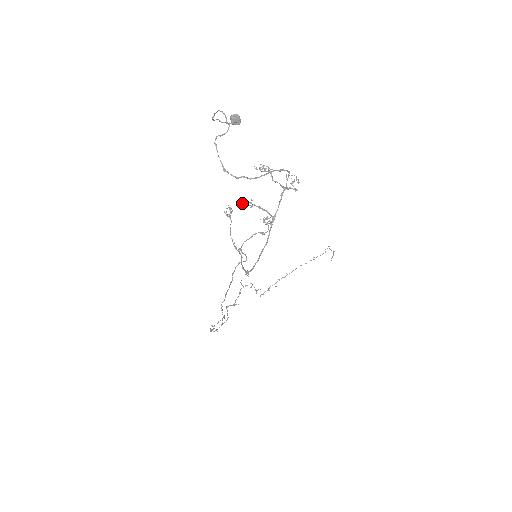
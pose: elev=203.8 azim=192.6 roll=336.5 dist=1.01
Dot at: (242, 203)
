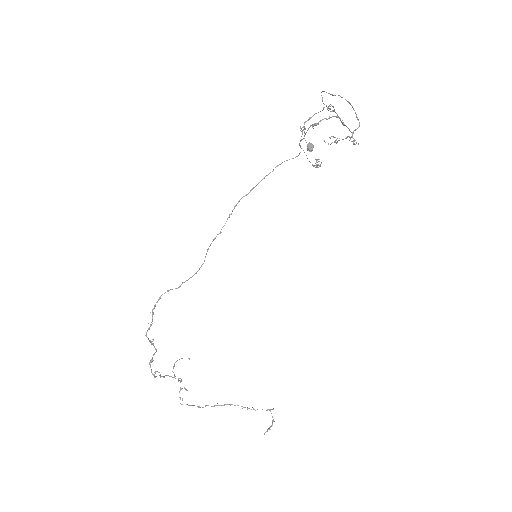
Dot at: (328, 106)
